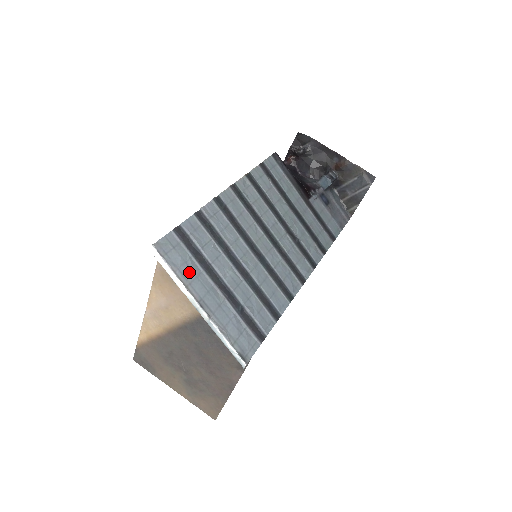
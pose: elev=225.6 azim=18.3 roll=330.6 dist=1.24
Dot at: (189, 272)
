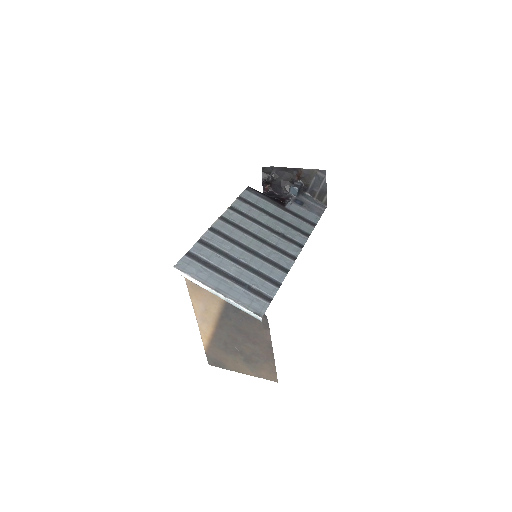
Dot at: (203, 275)
